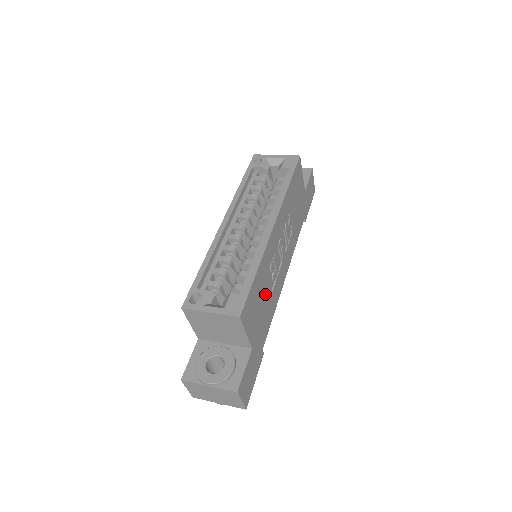
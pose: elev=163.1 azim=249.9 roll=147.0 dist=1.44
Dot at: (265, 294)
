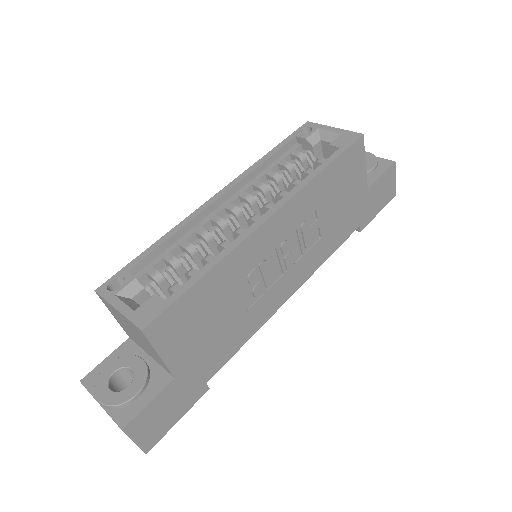
Dot at: (226, 310)
